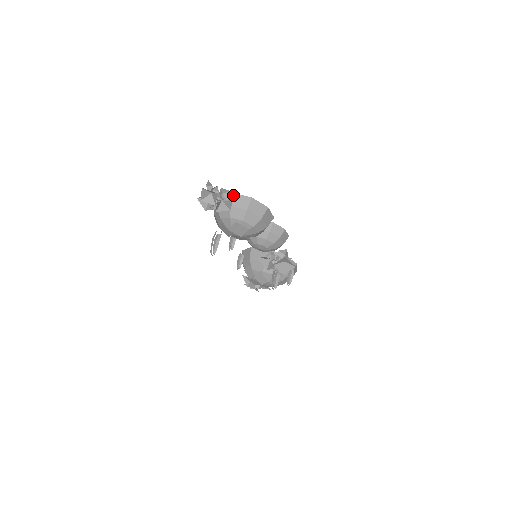
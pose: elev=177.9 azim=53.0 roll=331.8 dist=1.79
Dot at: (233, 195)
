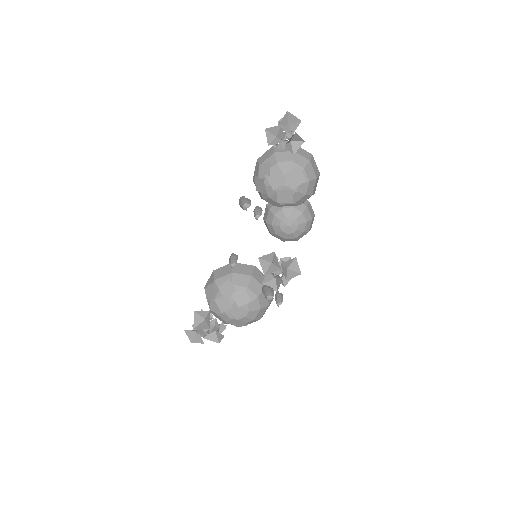
Dot at: occluded
